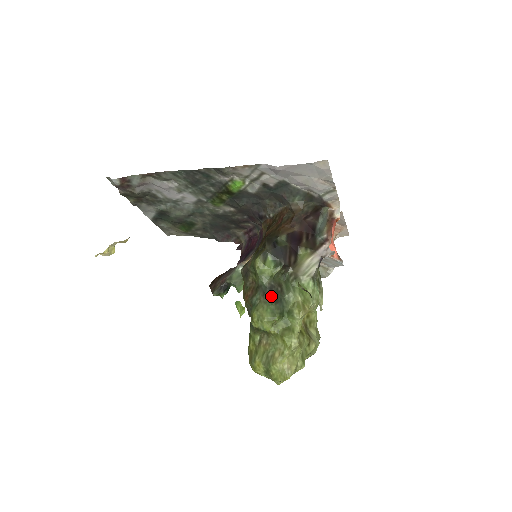
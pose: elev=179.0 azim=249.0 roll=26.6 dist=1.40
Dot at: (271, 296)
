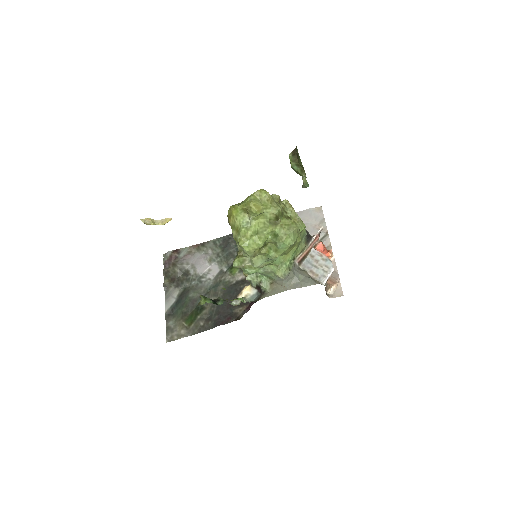
Dot at: occluded
